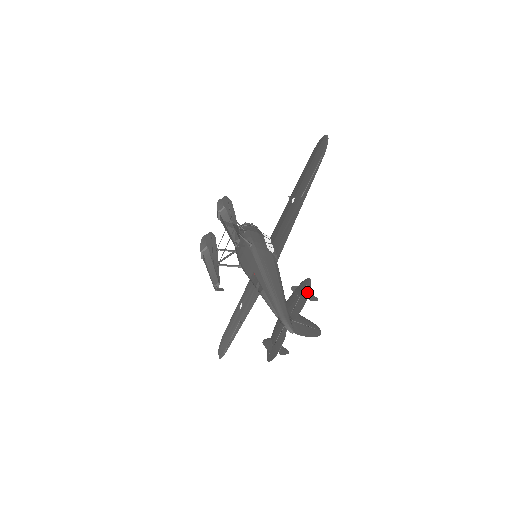
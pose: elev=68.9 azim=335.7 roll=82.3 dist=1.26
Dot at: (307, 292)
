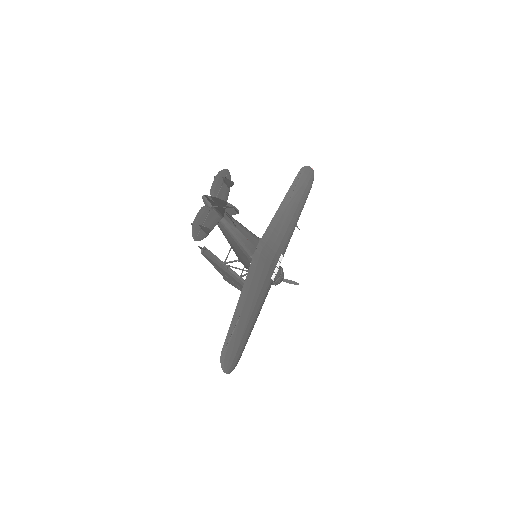
Dot at: (221, 173)
